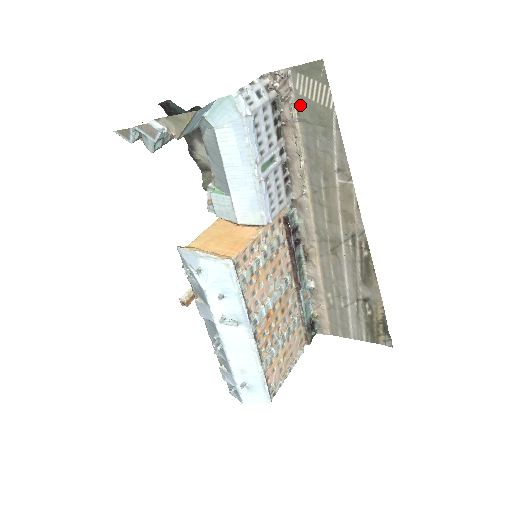
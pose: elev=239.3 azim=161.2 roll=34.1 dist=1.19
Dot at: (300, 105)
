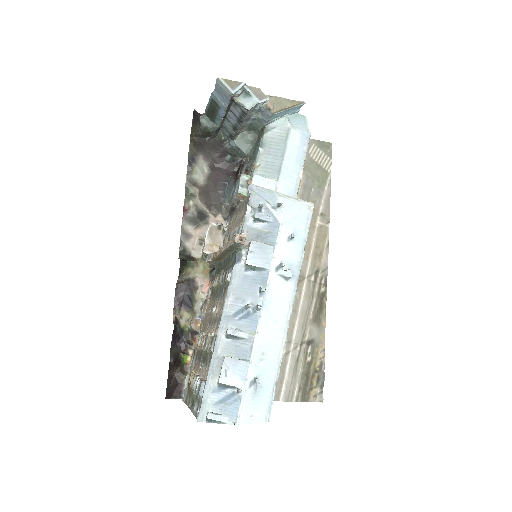
Dot at: (308, 163)
